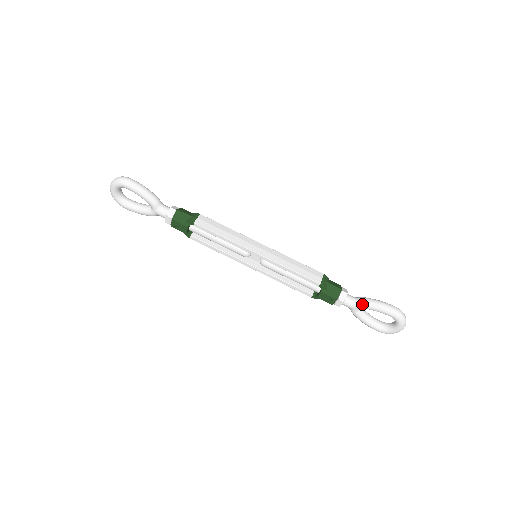
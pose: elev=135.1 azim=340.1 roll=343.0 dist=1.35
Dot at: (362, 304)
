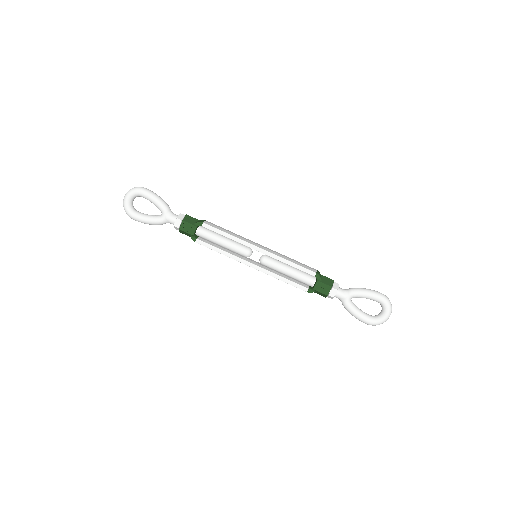
Dot at: (353, 291)
